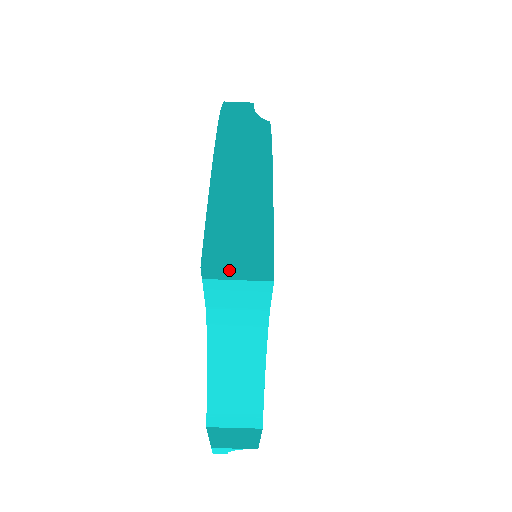
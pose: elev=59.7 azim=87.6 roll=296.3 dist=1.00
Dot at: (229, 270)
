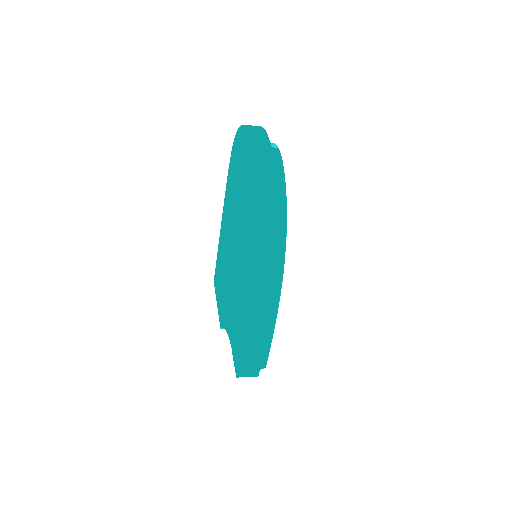
Dot at: (248, 375)
